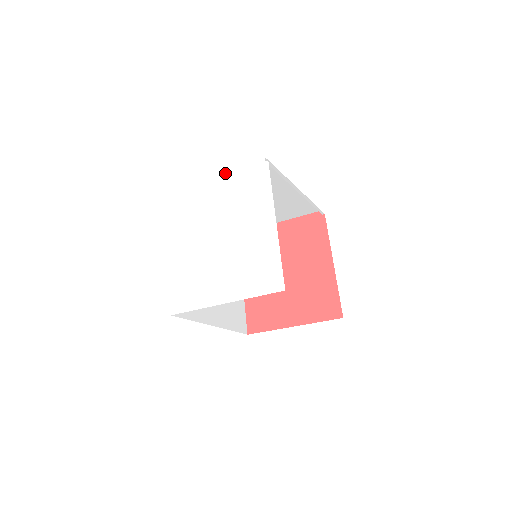
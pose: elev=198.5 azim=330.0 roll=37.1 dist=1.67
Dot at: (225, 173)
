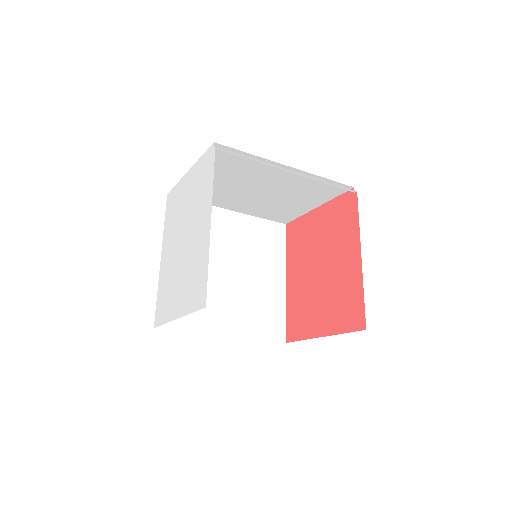
Dot at: (193, 168)
